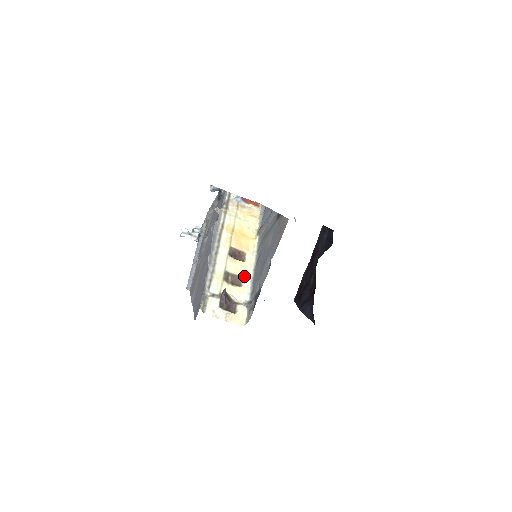
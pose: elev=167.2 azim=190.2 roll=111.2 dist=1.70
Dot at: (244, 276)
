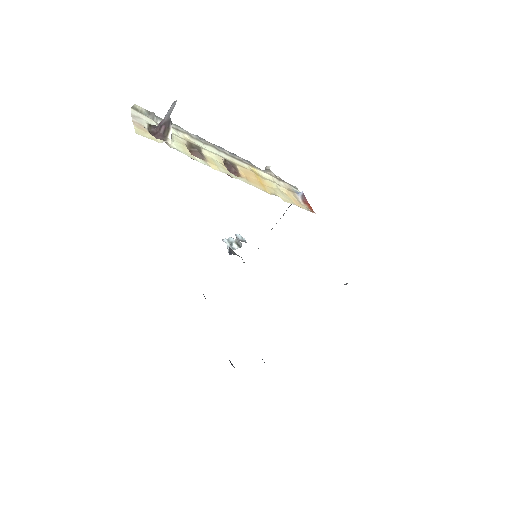
Dot at: (209, 164)
